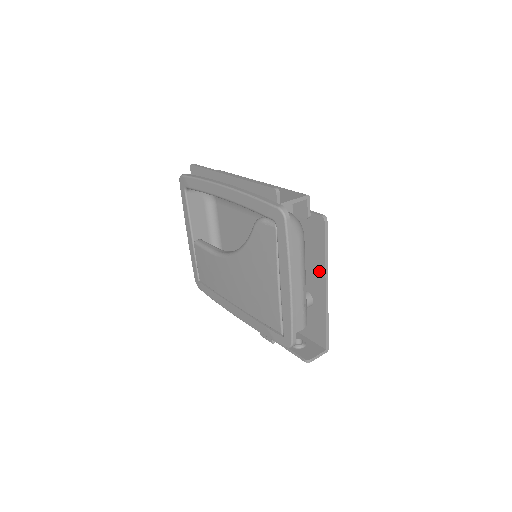
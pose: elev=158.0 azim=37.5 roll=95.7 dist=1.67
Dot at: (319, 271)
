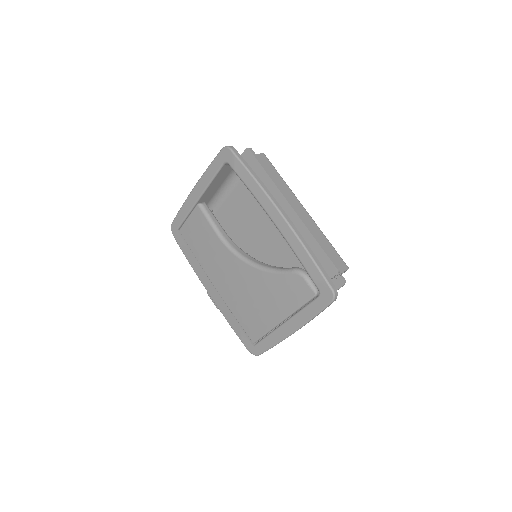
Dot at: occluded
